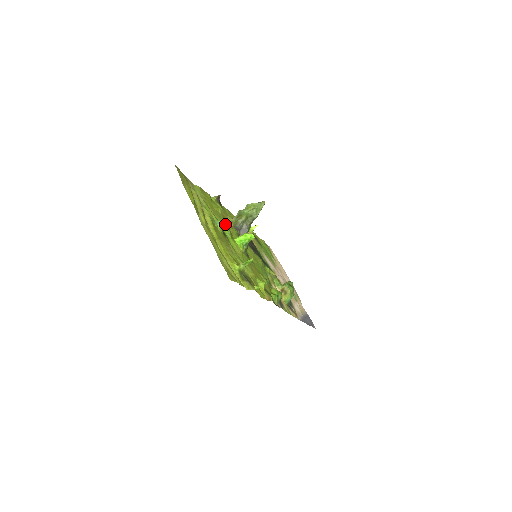
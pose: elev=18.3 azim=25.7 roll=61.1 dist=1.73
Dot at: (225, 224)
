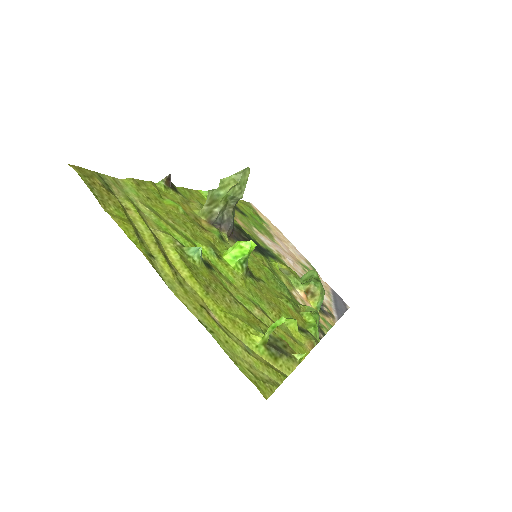
Dot at: (198, 233)
